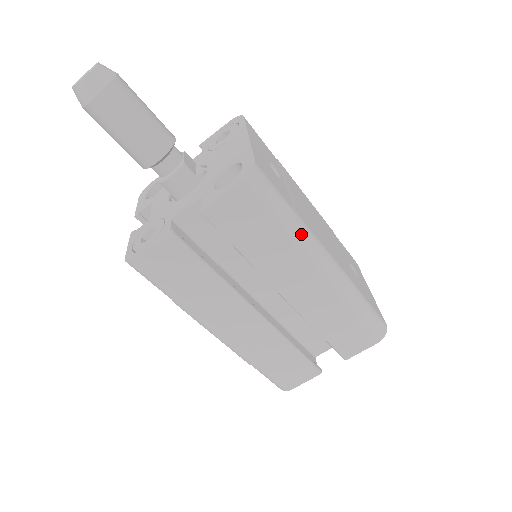
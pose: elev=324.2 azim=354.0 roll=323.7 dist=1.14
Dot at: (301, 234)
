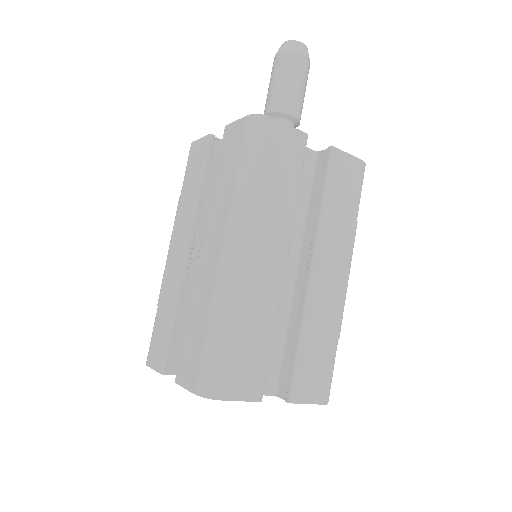
Dot at: (355, 233)
